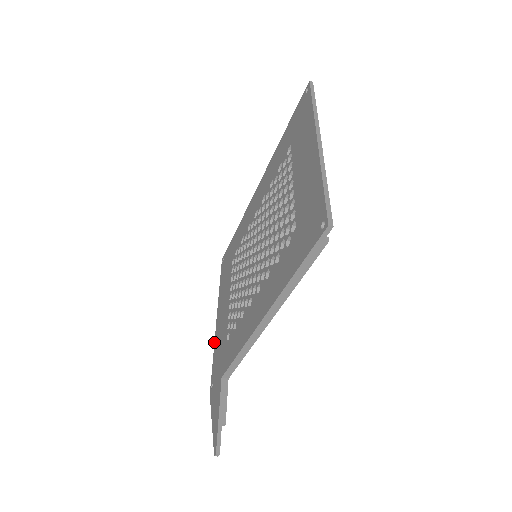
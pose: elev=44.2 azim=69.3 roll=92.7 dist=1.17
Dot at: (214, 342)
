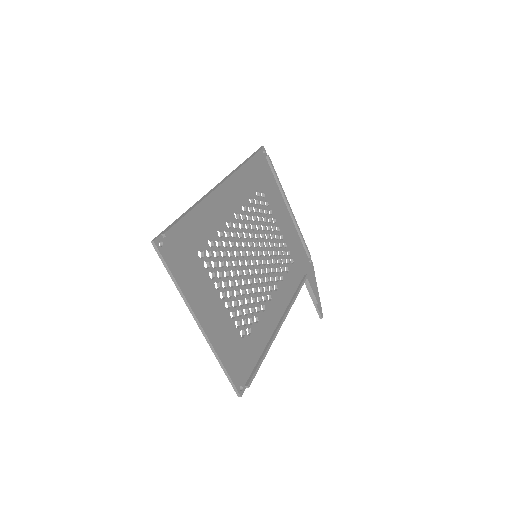
Dot at: occluded
